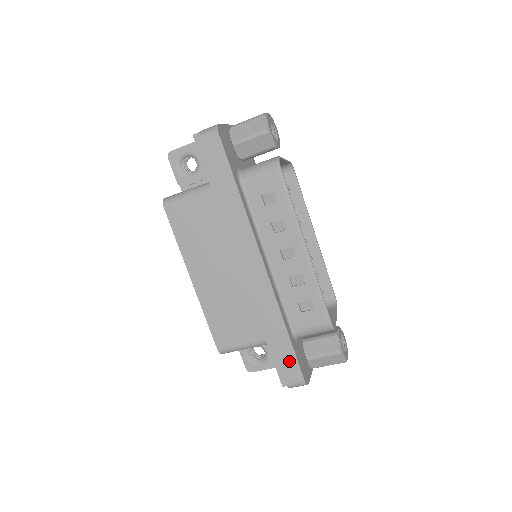
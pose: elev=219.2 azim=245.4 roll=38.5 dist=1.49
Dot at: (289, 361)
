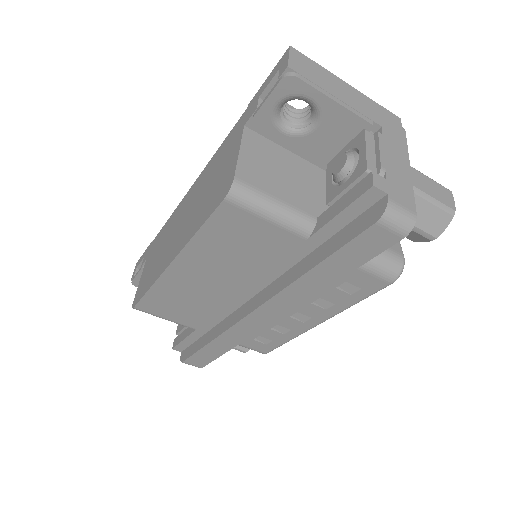
Dot at: (204, 358)
